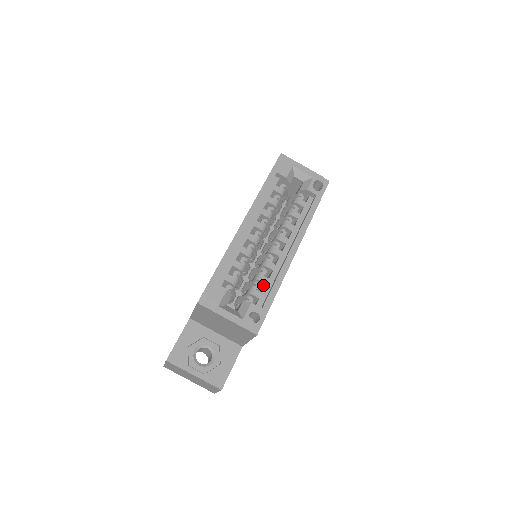
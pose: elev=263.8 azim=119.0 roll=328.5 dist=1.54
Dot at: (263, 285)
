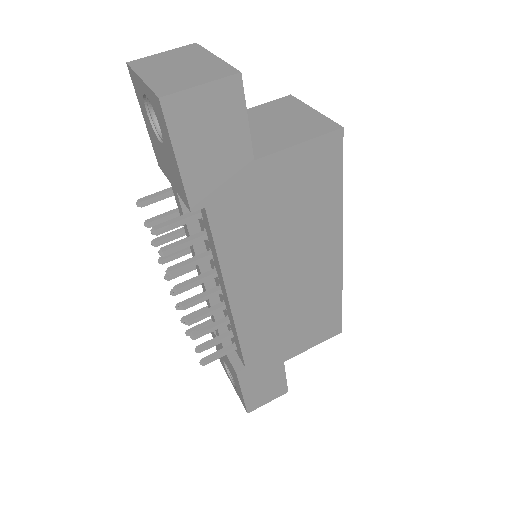
Dot at: occluded
